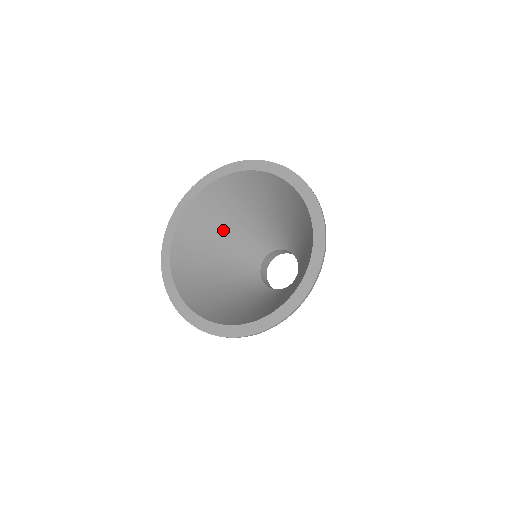
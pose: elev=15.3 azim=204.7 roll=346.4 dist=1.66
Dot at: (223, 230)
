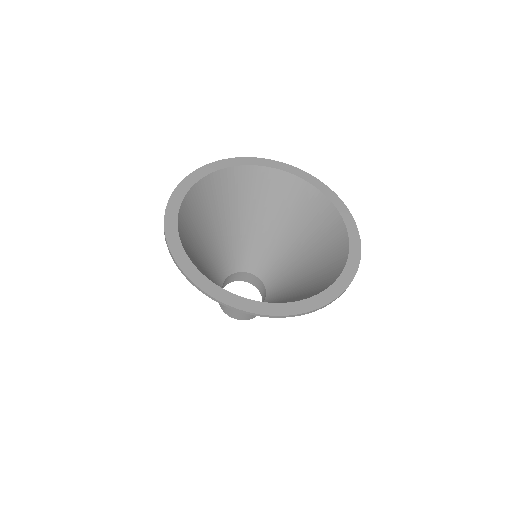
Dot at: (218, 222)
